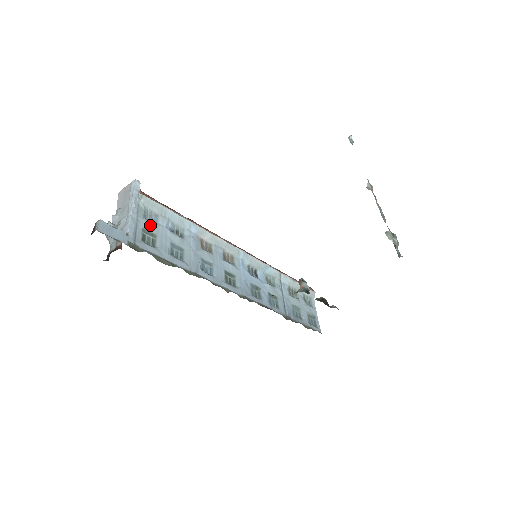
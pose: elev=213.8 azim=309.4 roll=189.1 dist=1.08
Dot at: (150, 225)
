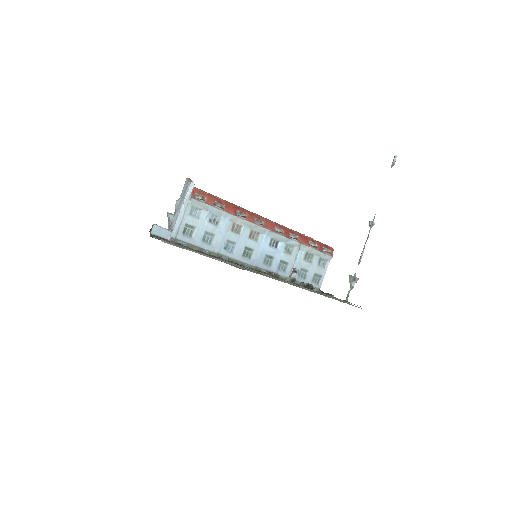
Dot at: (192, 220)
